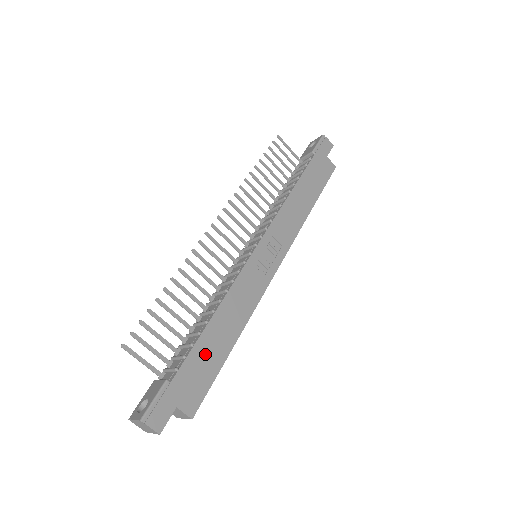
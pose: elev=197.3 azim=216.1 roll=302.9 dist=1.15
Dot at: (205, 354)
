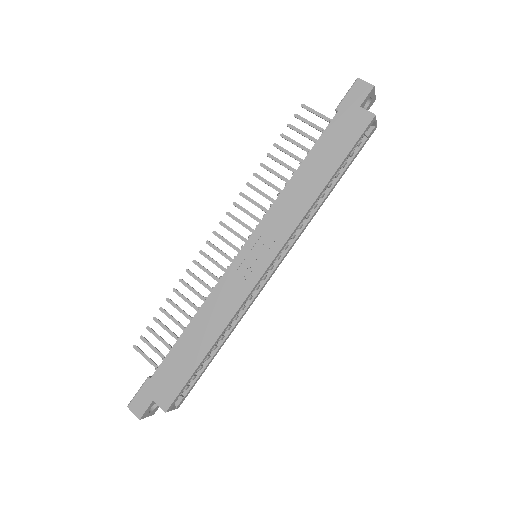
Dot at: (180, 358)
